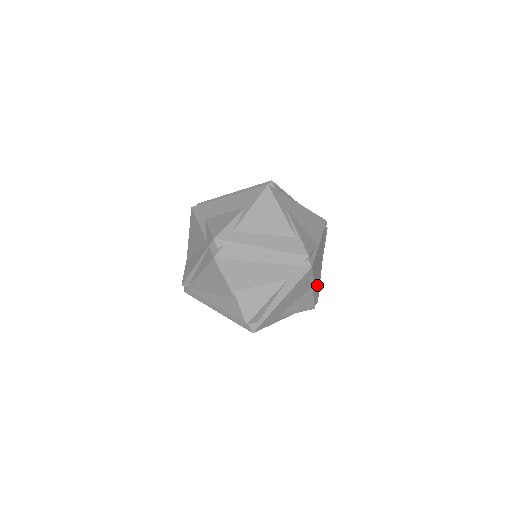
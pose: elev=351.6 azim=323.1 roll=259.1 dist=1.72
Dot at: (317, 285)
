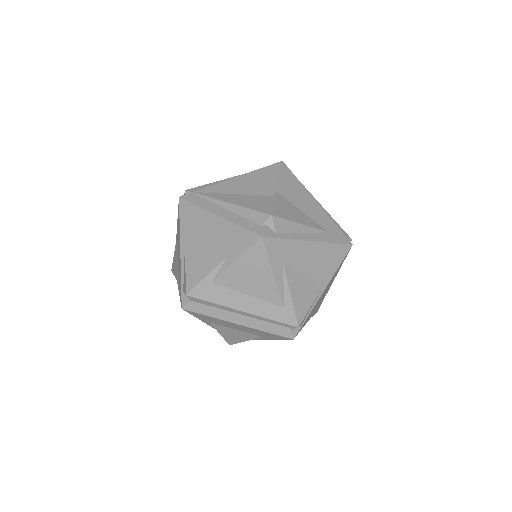
Dot at: (312, 310)
